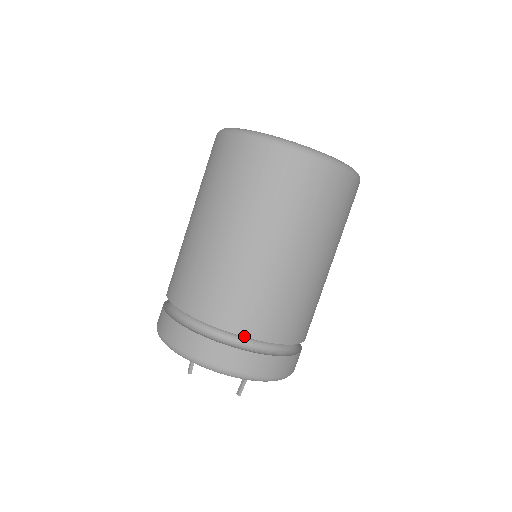
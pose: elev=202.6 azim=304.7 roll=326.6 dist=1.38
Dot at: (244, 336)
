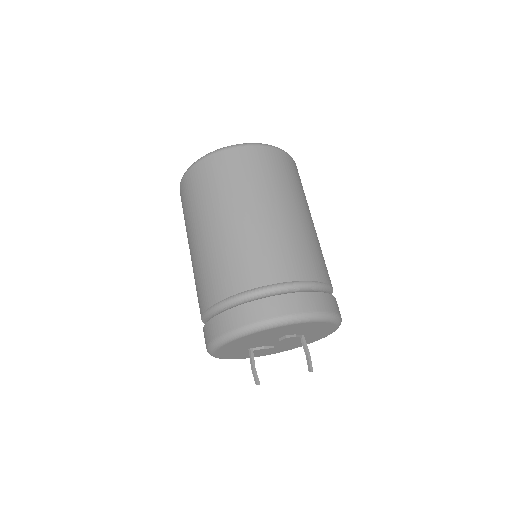
Dot at: (285, 282)
